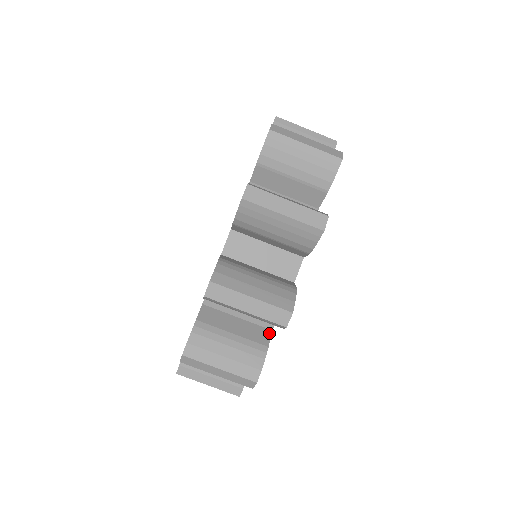
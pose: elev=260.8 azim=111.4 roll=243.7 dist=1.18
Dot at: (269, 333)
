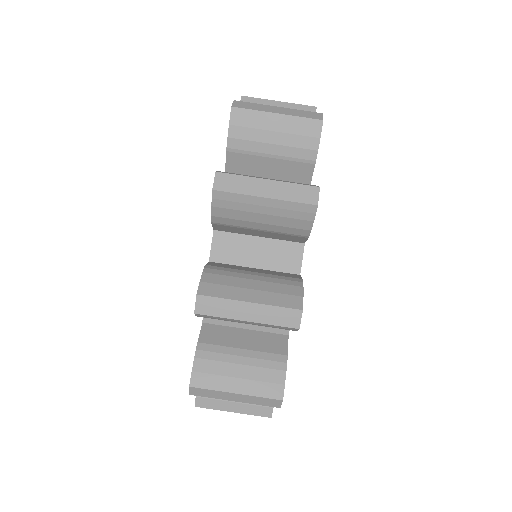
Dot at: occluded
